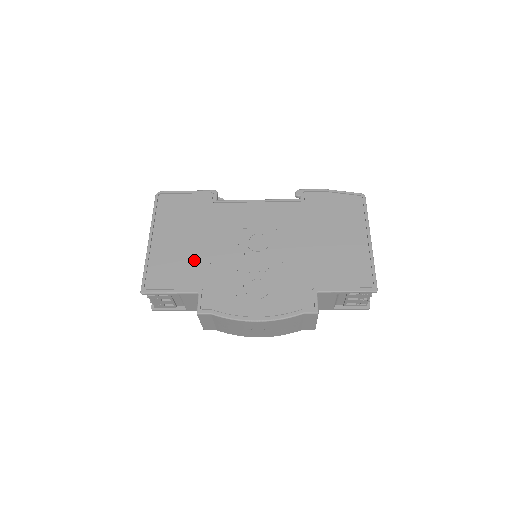
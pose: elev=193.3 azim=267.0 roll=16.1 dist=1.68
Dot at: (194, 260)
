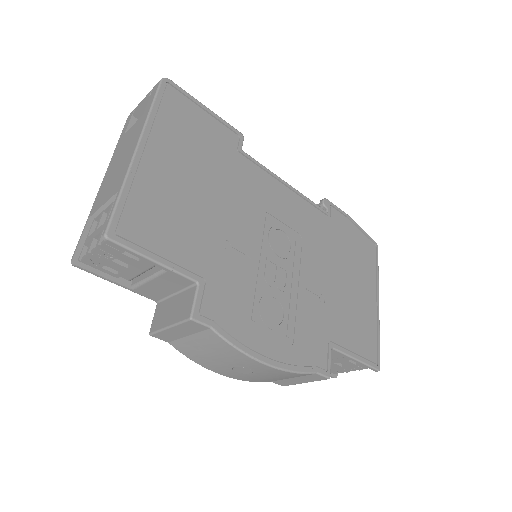
Dot at: (201, 224)
